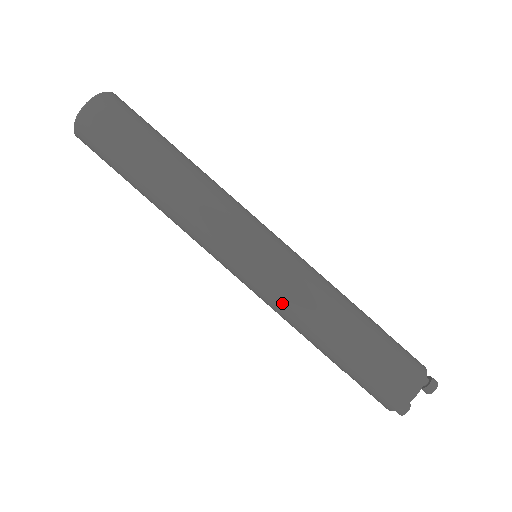
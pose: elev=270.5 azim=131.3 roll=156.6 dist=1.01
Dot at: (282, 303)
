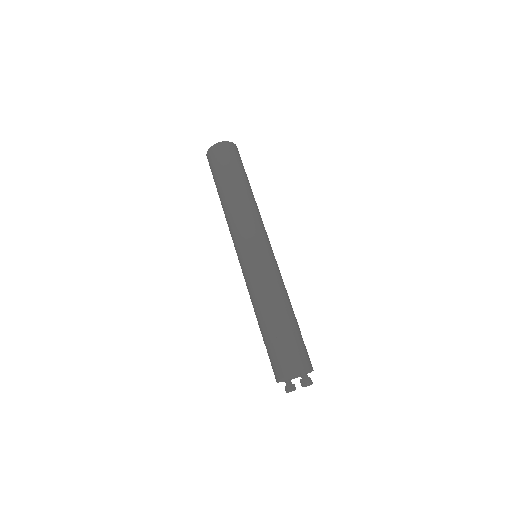
Dot at: (248, 285)
